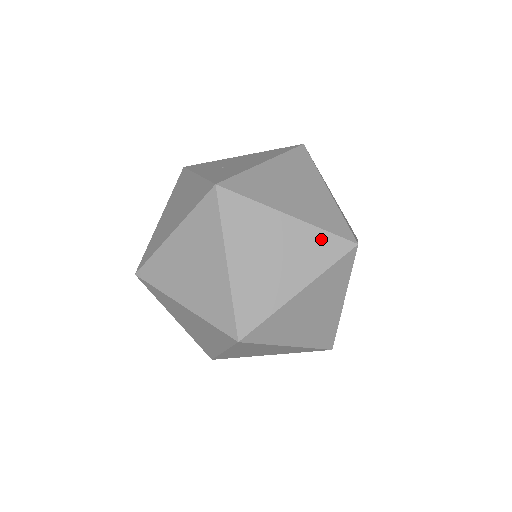
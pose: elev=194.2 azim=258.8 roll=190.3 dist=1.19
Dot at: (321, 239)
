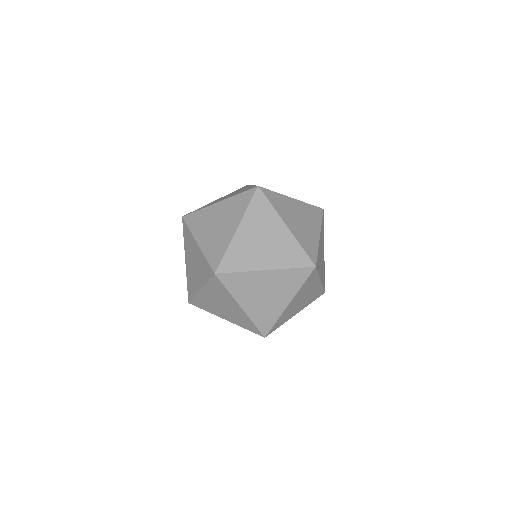
Dot at: occluded
